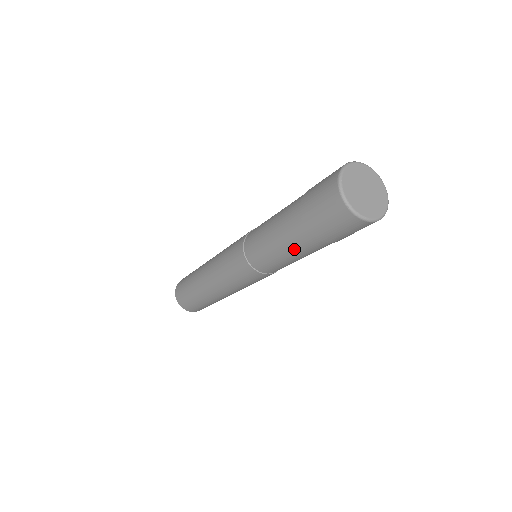
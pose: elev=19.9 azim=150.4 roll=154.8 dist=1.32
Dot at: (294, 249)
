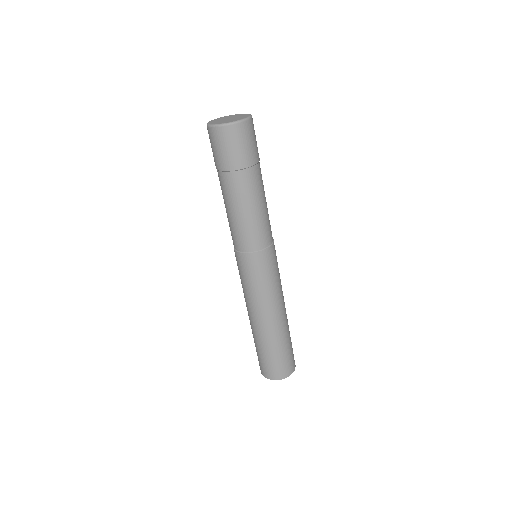
Dot at: (229, 199)
